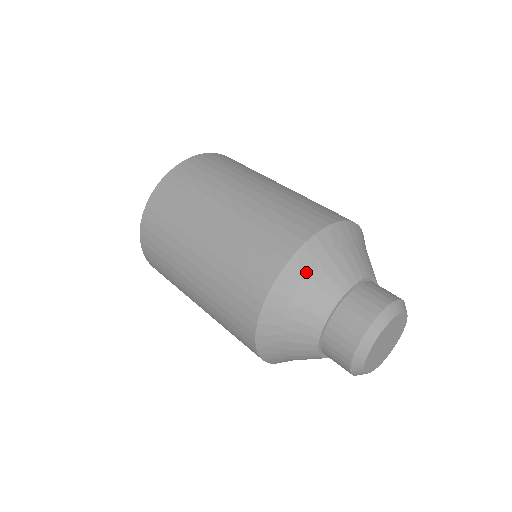
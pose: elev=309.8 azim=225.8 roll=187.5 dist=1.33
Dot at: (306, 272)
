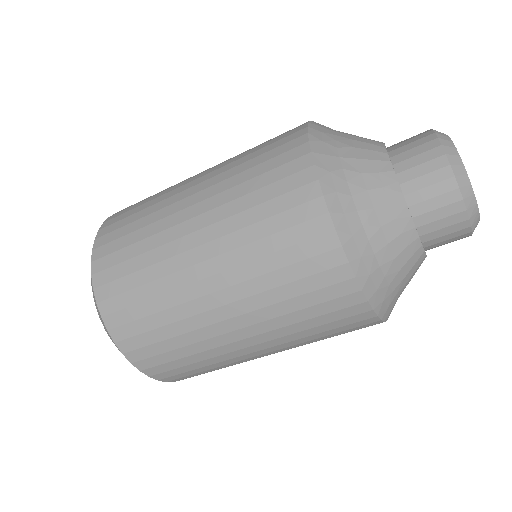
Dot at: (347, 190)
